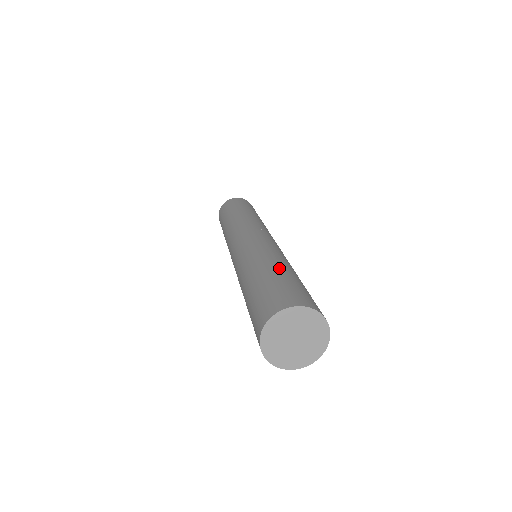
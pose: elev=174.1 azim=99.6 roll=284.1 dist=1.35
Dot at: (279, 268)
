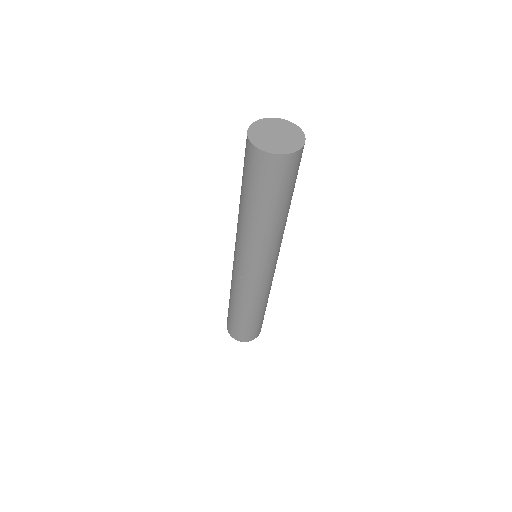
Dot at: occluded
